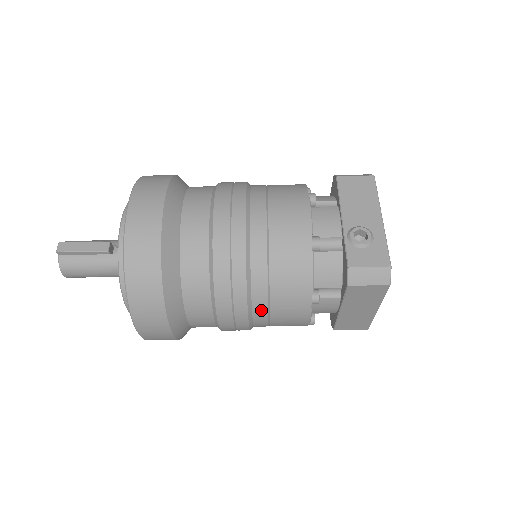
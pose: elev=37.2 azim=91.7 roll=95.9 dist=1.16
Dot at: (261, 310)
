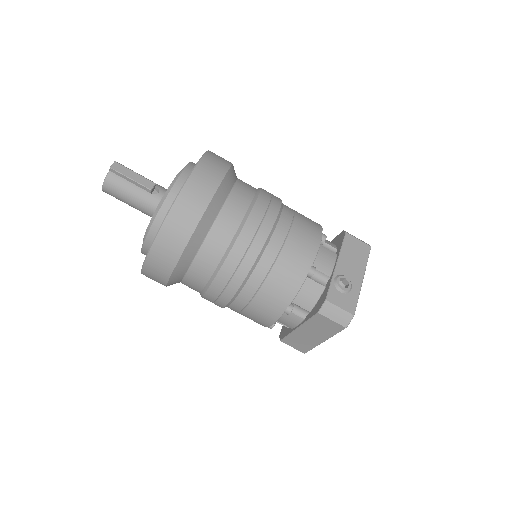
Dot at: (245, 297)
